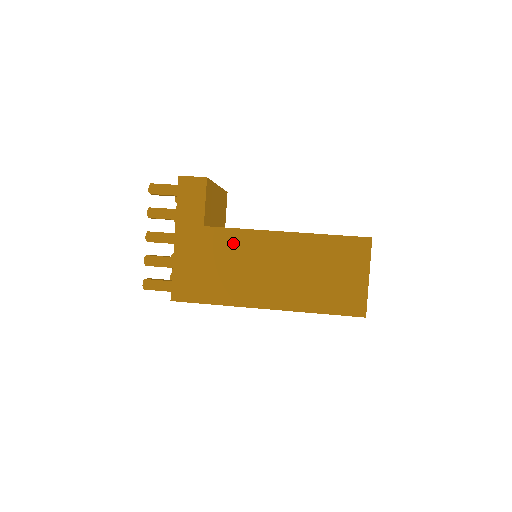
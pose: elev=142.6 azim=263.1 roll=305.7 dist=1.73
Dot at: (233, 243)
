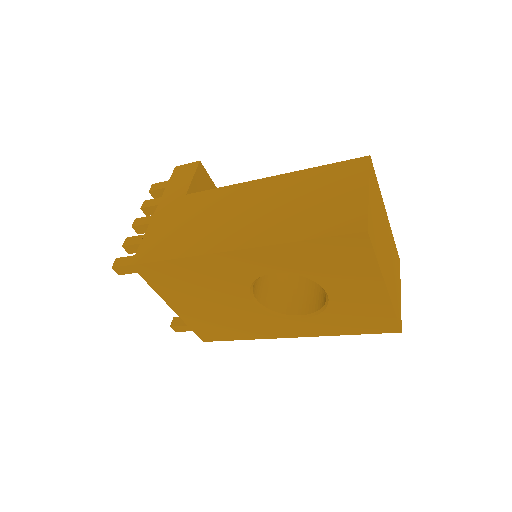
Dot at: (211, 200)
